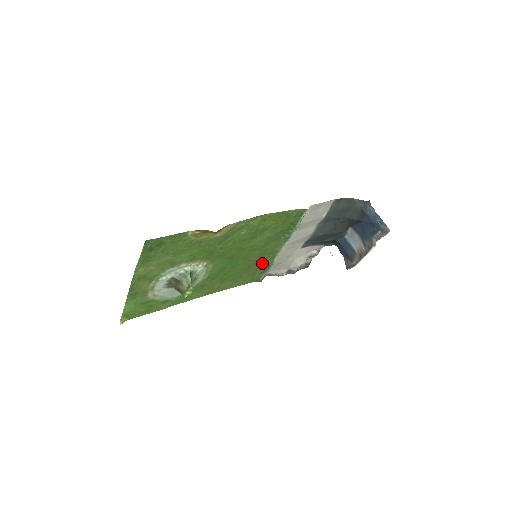
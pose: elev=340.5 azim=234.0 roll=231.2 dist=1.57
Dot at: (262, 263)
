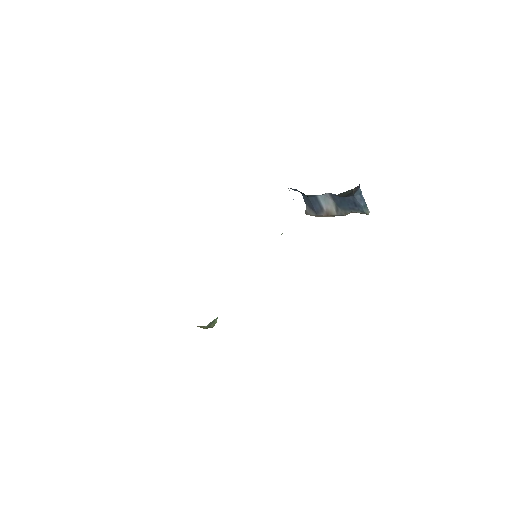
Dot at: occluded
